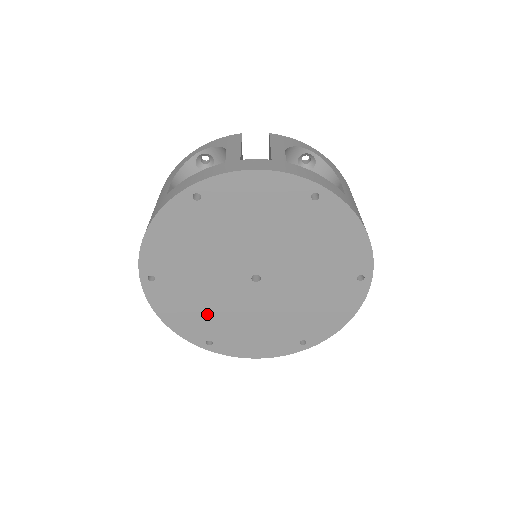
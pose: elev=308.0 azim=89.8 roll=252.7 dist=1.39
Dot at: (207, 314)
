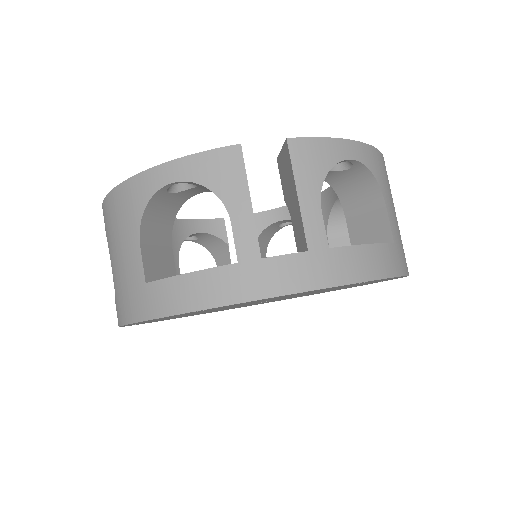
Dot at: occluded
